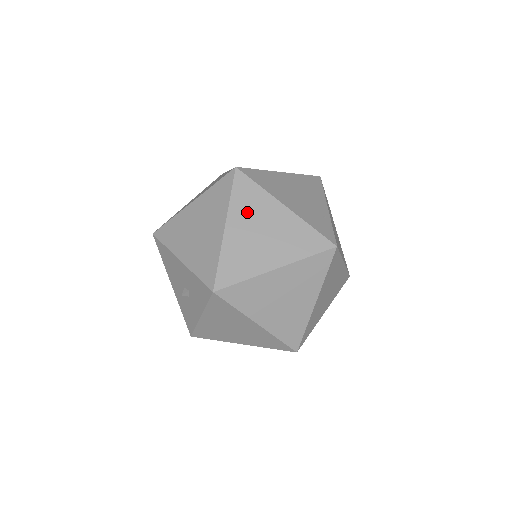
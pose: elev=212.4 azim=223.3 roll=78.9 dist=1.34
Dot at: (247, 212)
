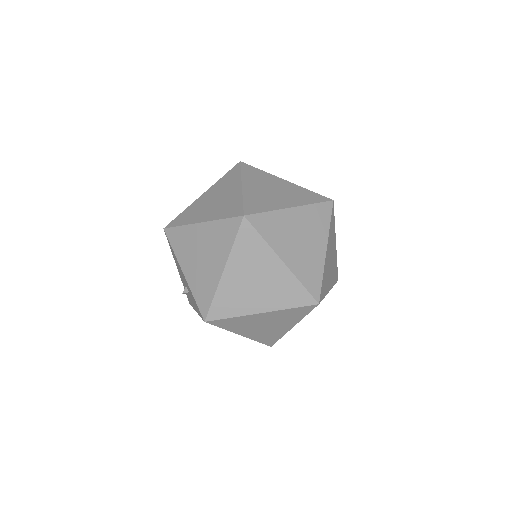
Dot at: (246, 261)
